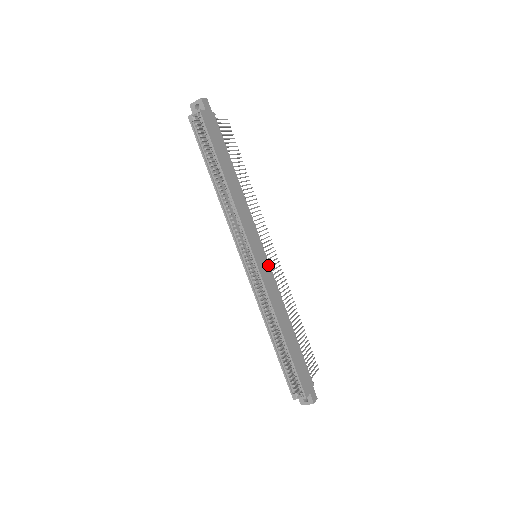
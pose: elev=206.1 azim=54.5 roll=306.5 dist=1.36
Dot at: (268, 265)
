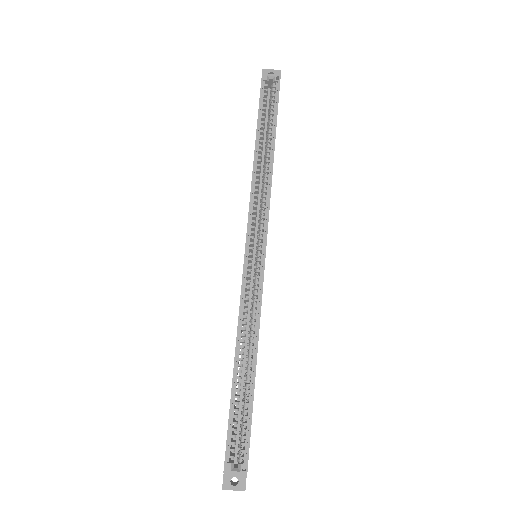
Dot at: occluded
